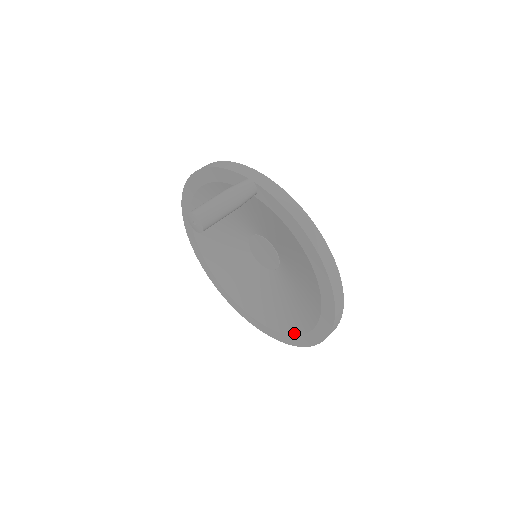
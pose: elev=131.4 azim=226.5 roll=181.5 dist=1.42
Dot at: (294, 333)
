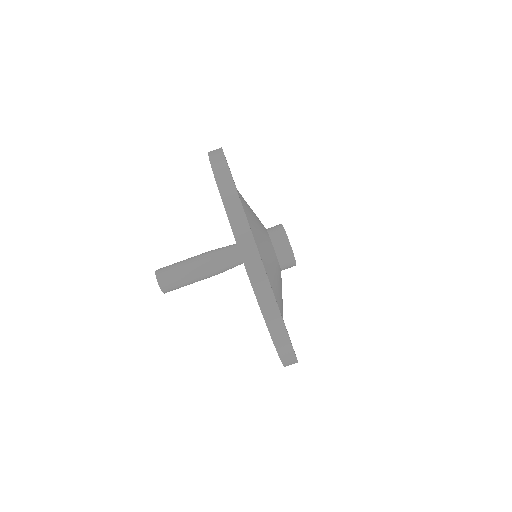
Dot at: occluded
